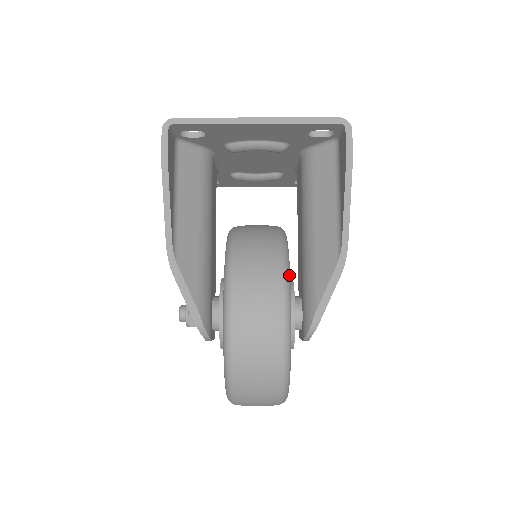
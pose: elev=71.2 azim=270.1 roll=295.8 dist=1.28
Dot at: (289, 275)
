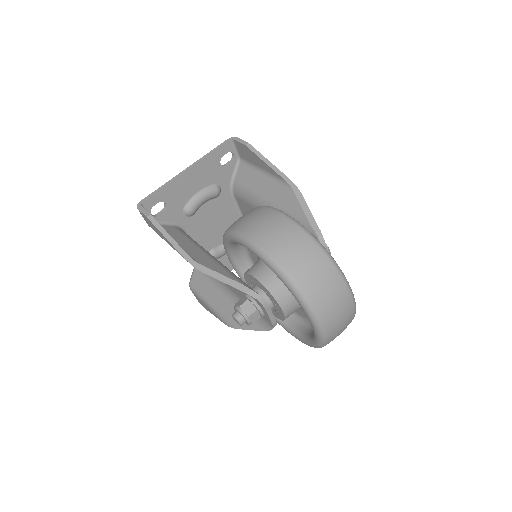
Dot at: occluded
